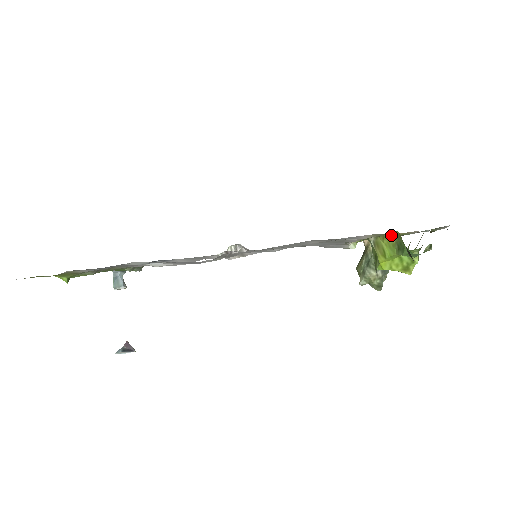
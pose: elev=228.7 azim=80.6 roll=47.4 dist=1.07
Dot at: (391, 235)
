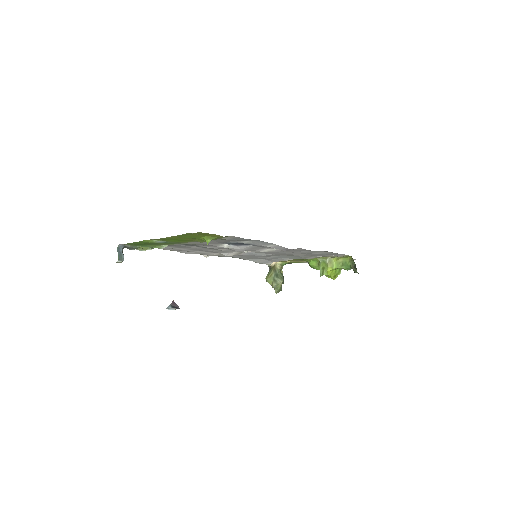
Dot at: (341, 258)
